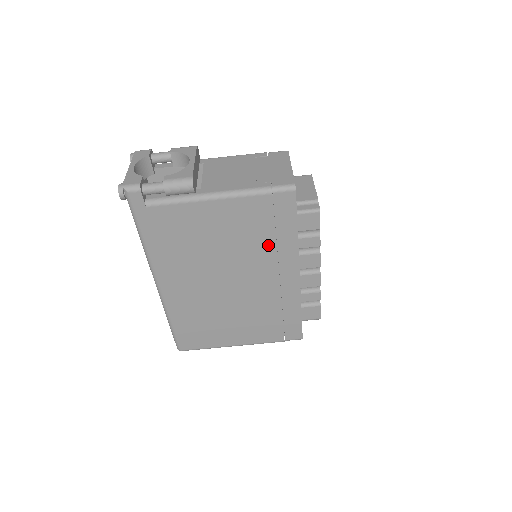
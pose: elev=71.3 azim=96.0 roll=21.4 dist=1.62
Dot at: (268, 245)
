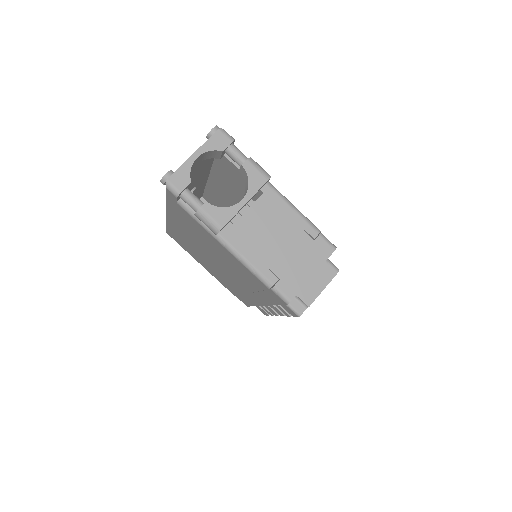
Dot at: (251, 286)
